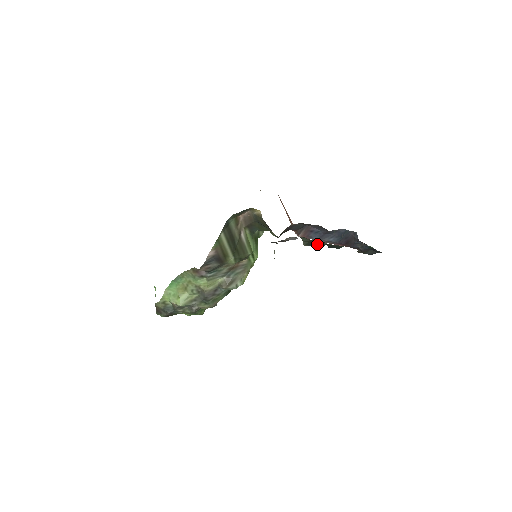
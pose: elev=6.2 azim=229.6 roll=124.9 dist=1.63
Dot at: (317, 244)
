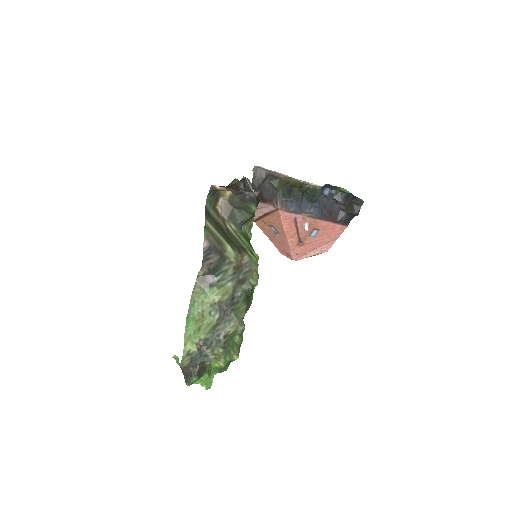
Dot at: (293, 195)
